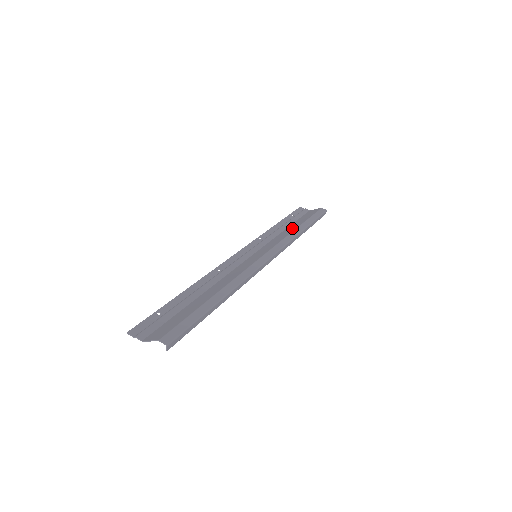
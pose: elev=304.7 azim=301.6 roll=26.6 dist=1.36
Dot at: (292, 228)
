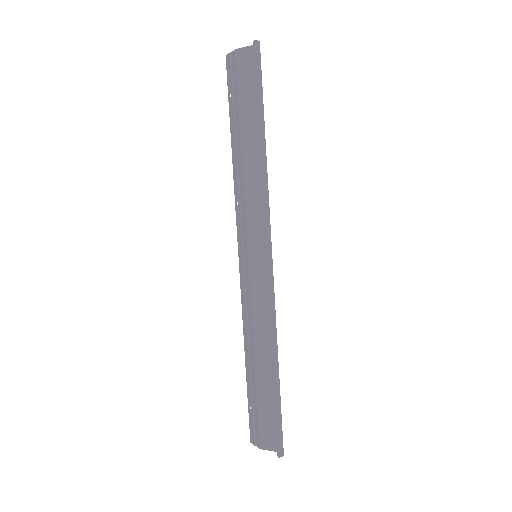
Dot at: (267, 357)
